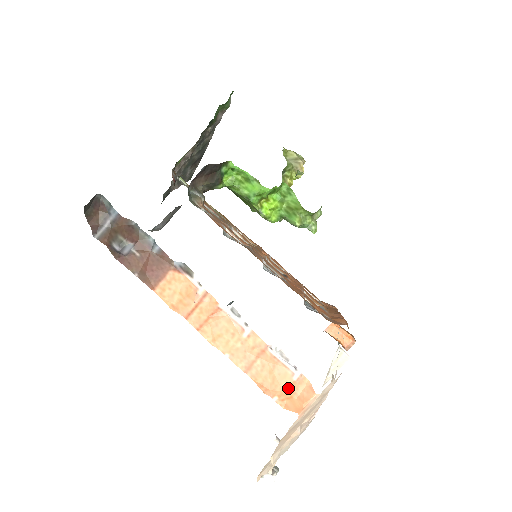
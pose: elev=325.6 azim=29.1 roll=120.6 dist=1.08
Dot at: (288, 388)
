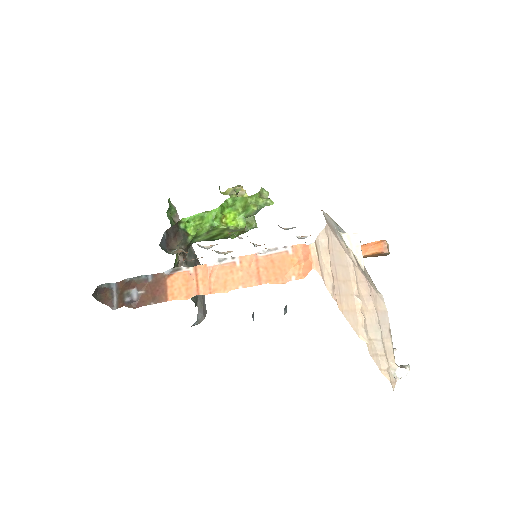
Dot at: (293, 263)
